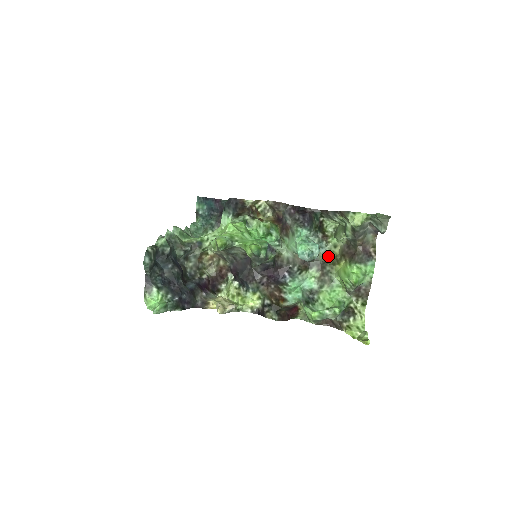
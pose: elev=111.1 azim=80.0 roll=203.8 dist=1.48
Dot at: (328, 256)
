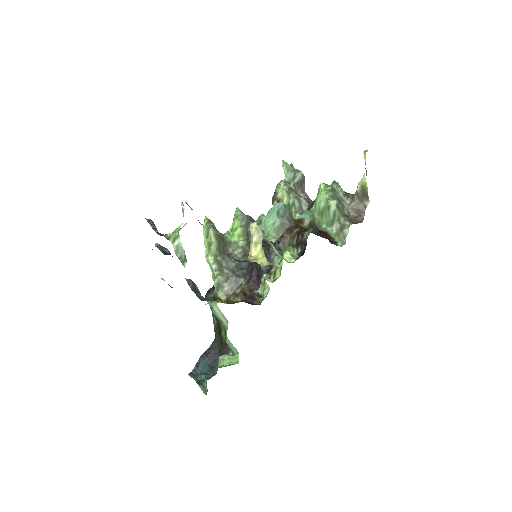
Dot at: occluded
